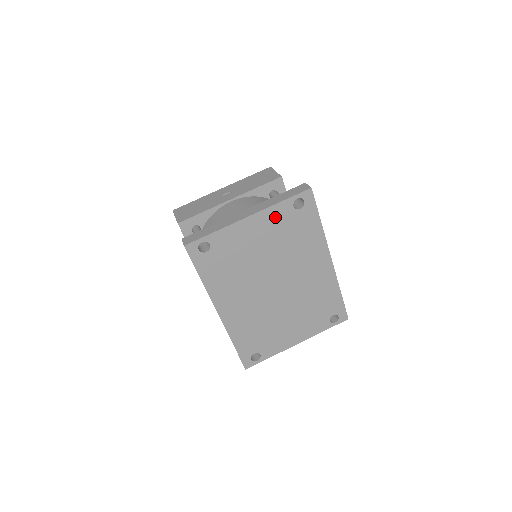
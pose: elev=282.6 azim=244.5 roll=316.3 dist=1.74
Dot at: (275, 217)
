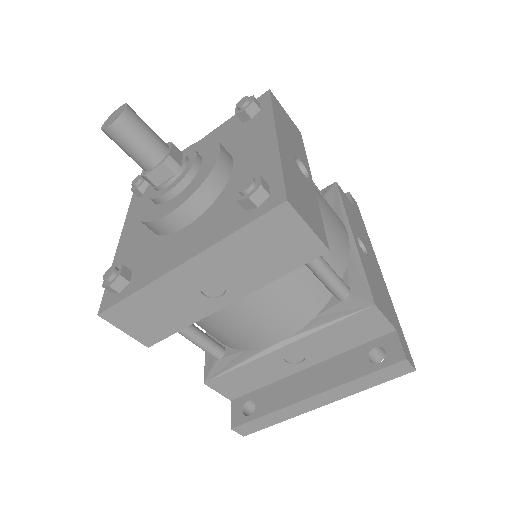
Dot at: occluded
